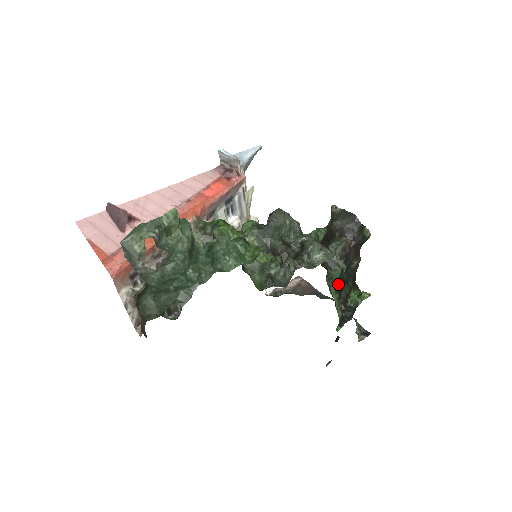
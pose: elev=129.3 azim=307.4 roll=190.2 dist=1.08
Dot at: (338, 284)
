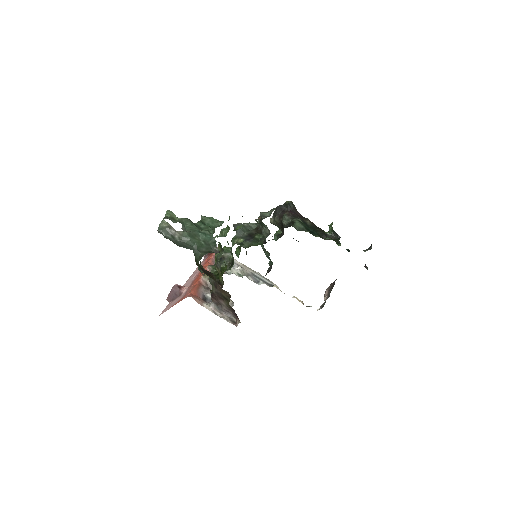
Dot at: (310, 231)
